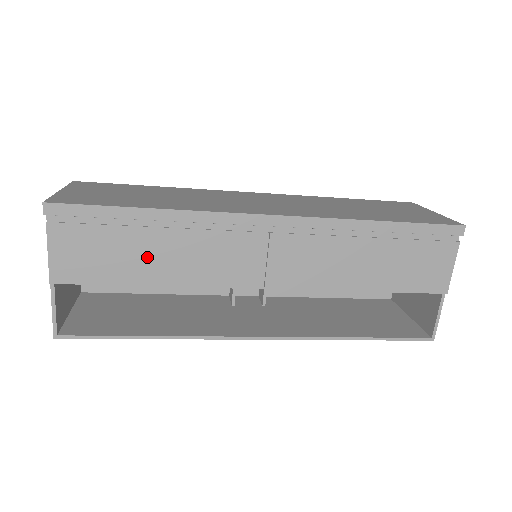
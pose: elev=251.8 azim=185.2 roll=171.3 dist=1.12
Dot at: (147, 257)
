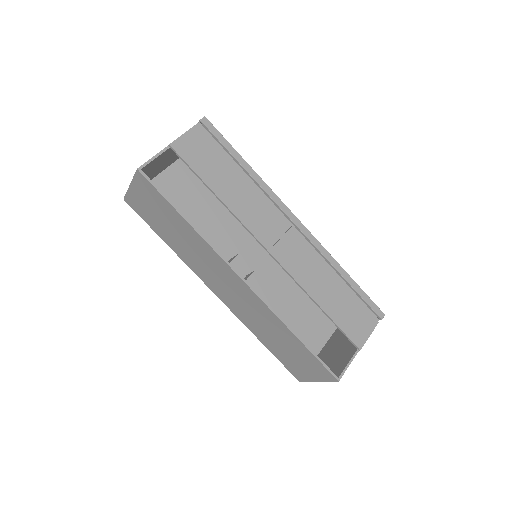
Dot at: (226, 180)
